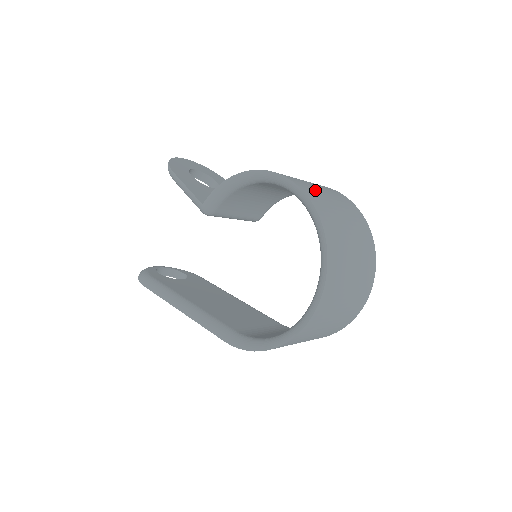
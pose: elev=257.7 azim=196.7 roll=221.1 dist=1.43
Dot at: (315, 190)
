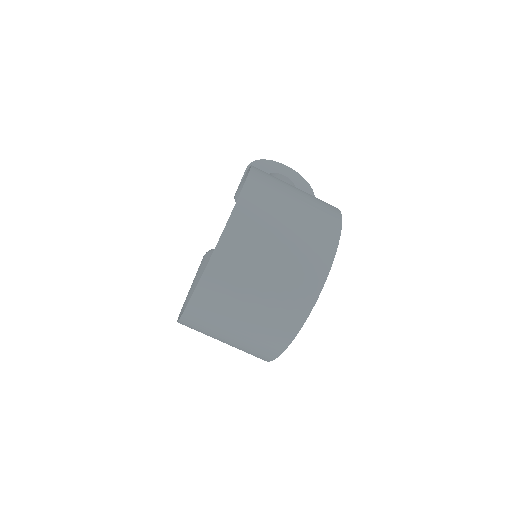
Dot at: (275, 194)
